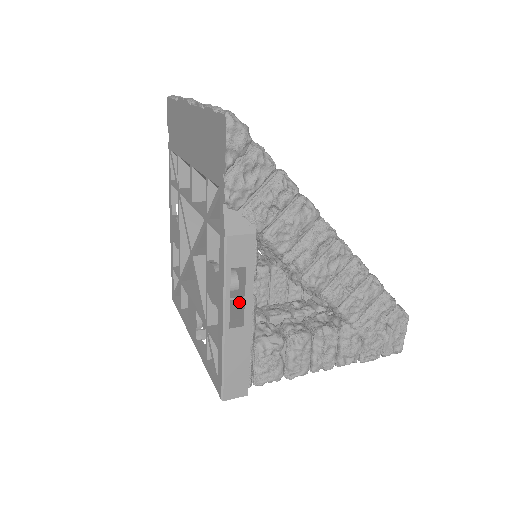
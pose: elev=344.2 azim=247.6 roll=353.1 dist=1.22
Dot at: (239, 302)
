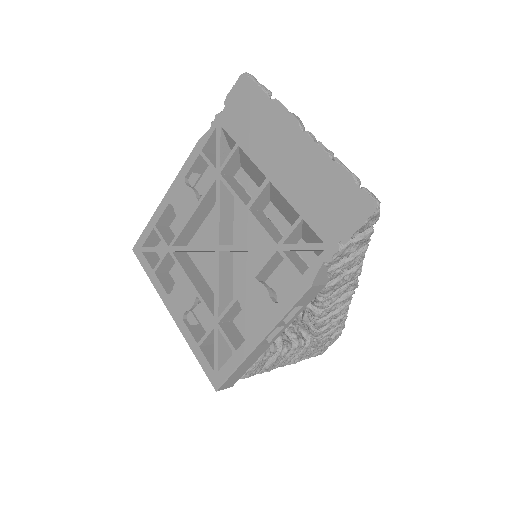
Dot at: occluded
